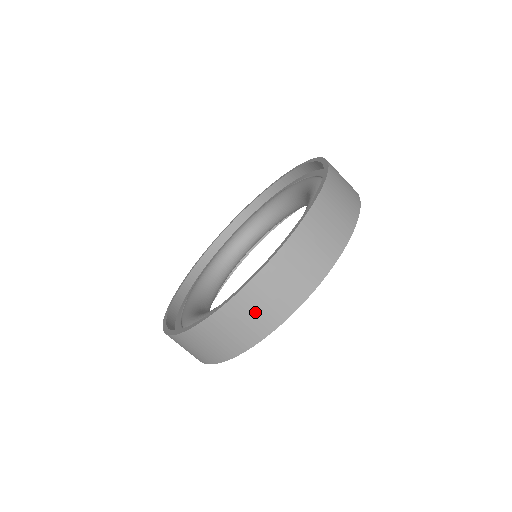
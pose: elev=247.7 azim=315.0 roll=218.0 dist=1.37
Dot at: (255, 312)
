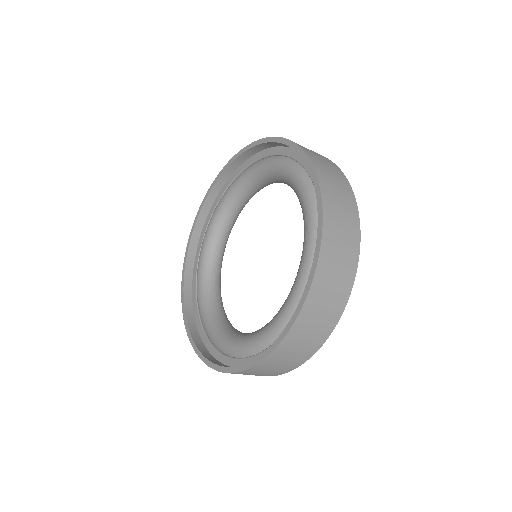
Dot at: (274, 368)
